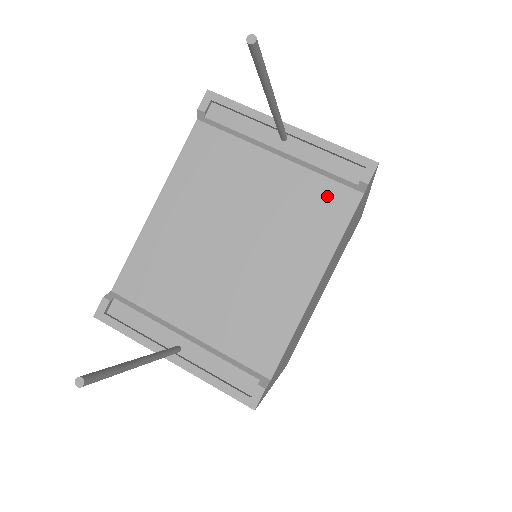
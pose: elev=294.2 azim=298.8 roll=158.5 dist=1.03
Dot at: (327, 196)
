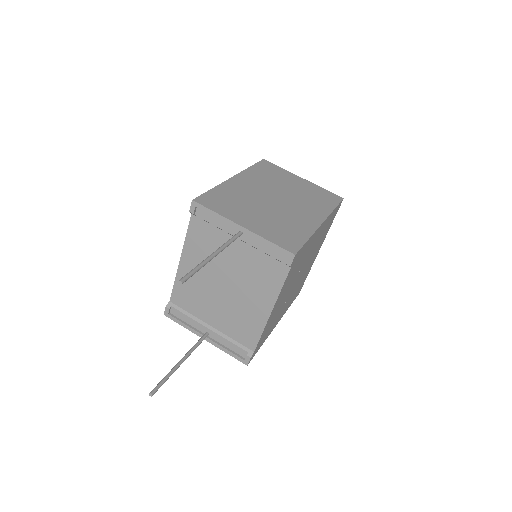
Dot at: (271, 266)
